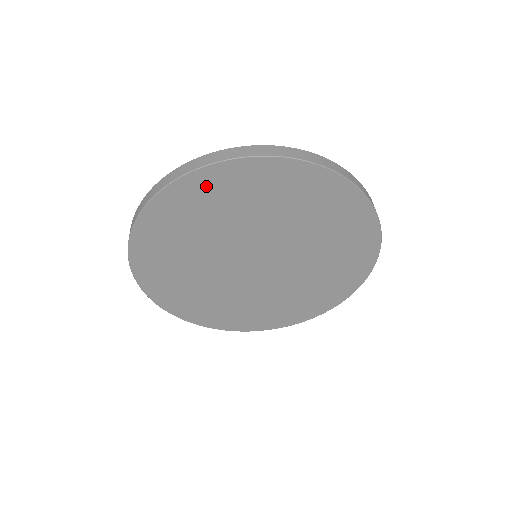
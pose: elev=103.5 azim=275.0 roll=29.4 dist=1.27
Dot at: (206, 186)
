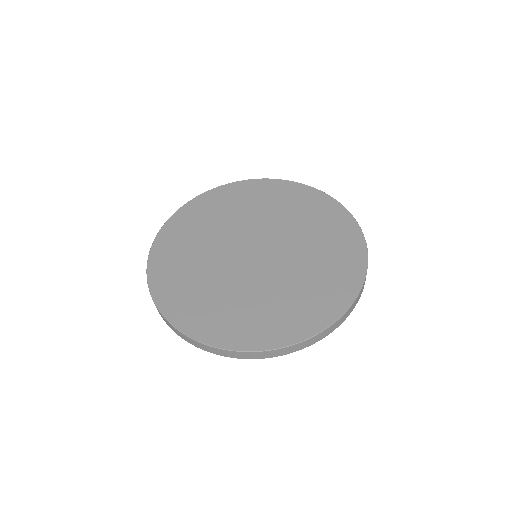
Dot at: (241, 190)
